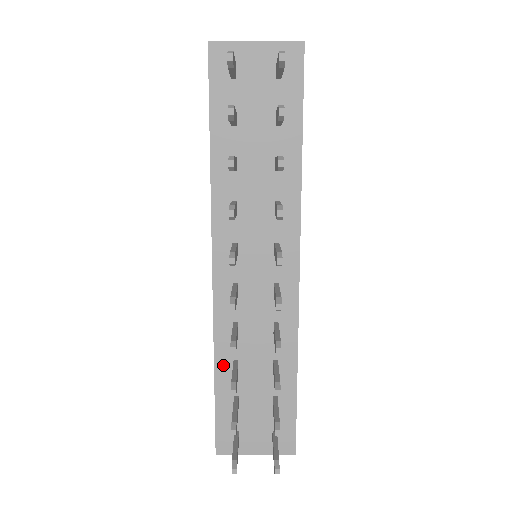
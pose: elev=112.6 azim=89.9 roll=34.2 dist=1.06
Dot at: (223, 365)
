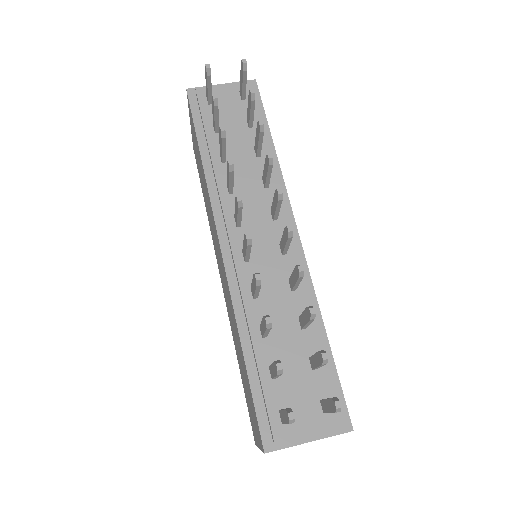
Dot at: (250, 334)
